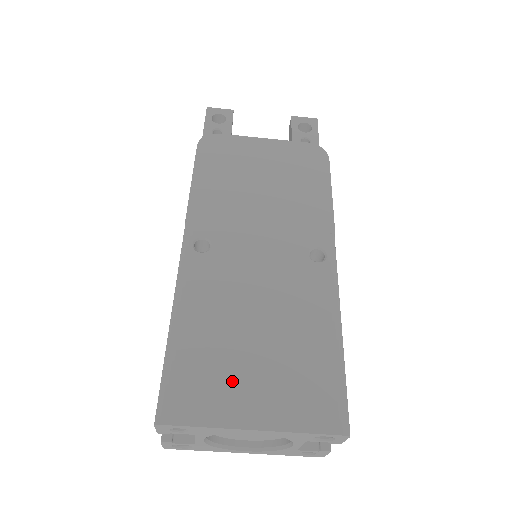
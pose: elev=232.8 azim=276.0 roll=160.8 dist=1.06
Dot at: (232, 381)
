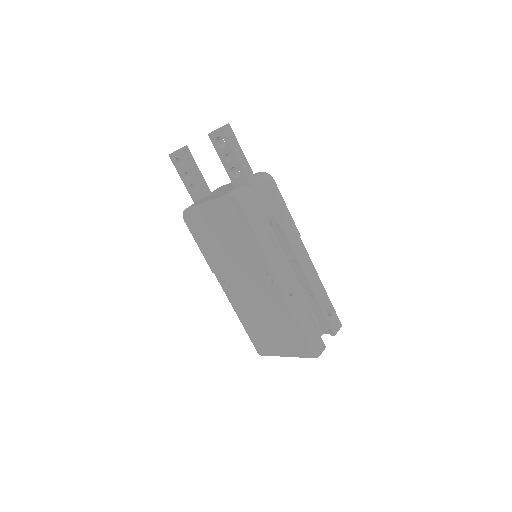
Dot at: (270, 341)
